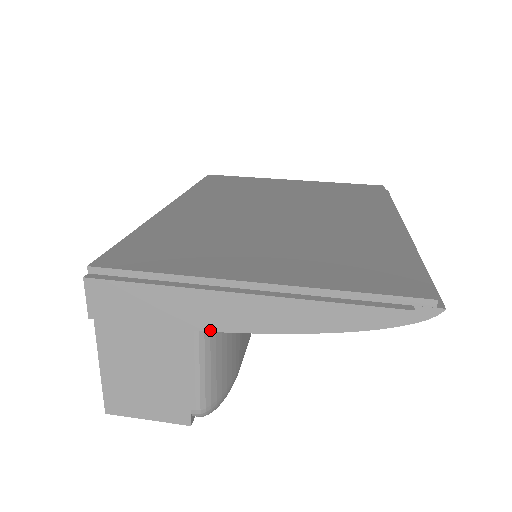
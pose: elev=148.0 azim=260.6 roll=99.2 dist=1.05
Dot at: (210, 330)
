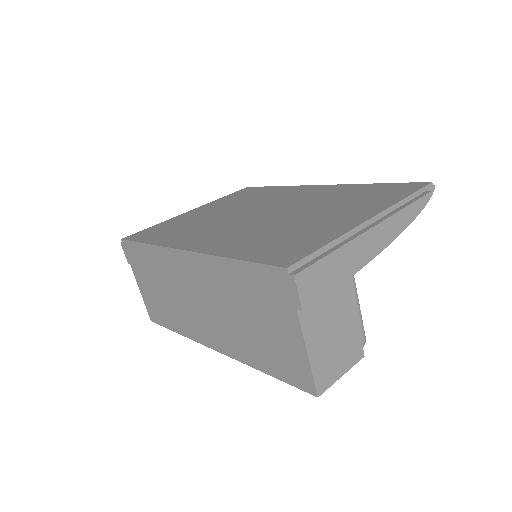
Dot at: (359, 269)
